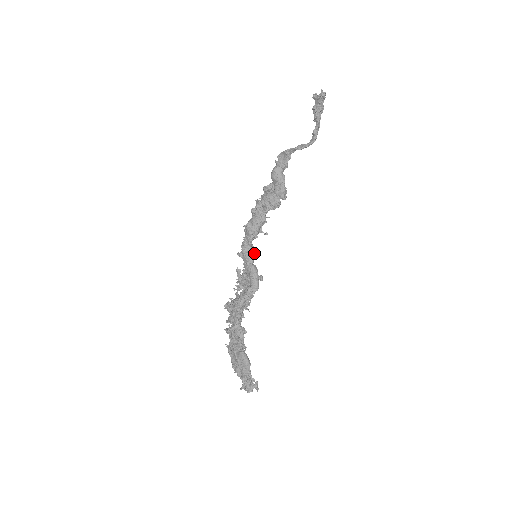
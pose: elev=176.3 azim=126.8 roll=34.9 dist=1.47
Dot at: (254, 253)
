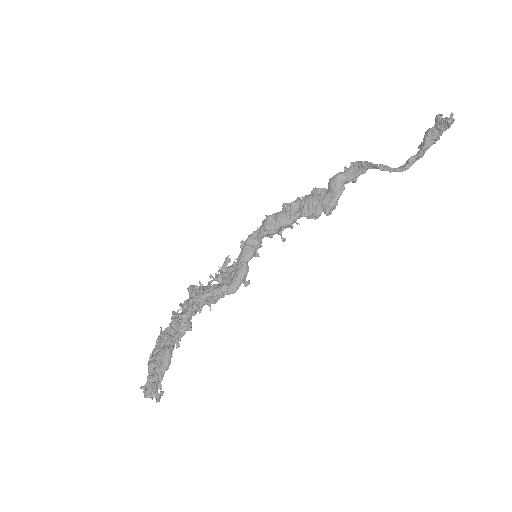
Dot at: occluded
